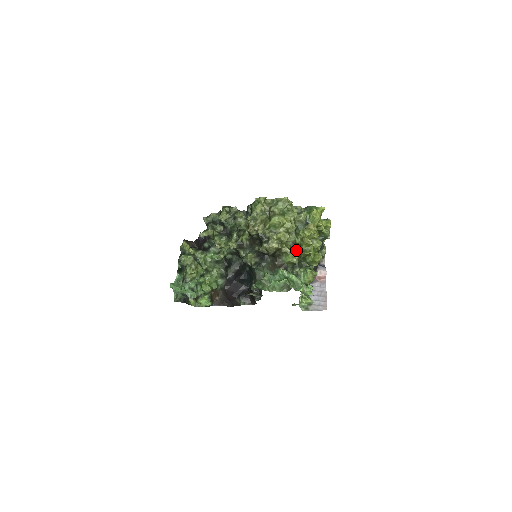
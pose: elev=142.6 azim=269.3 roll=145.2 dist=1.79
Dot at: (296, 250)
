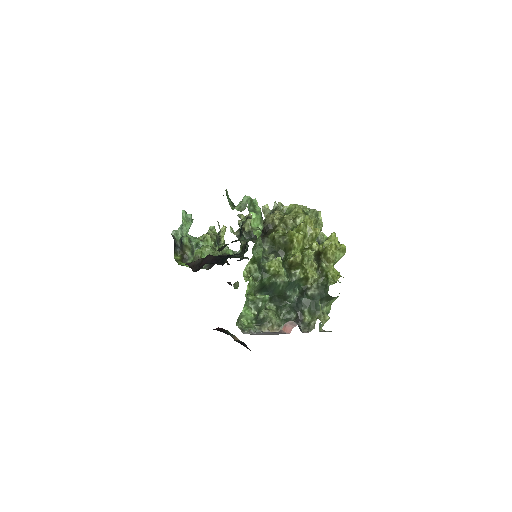
Dot at: occluded
